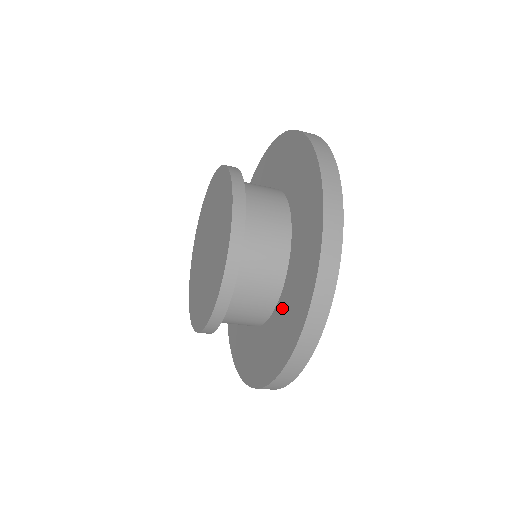
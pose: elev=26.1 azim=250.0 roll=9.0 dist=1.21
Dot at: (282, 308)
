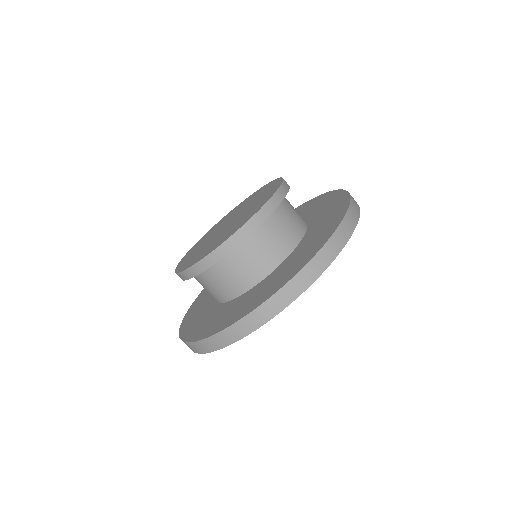
Dot at: (316, 219)
